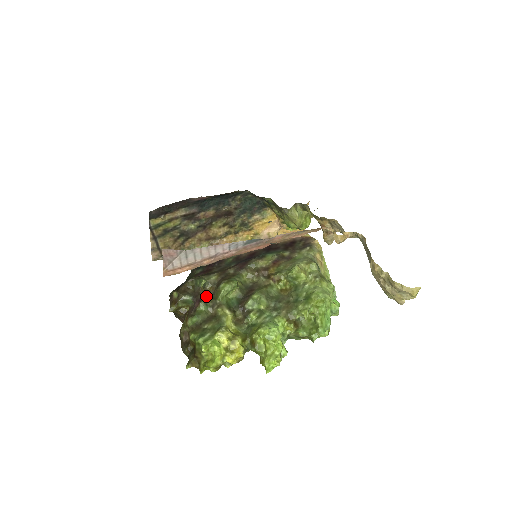
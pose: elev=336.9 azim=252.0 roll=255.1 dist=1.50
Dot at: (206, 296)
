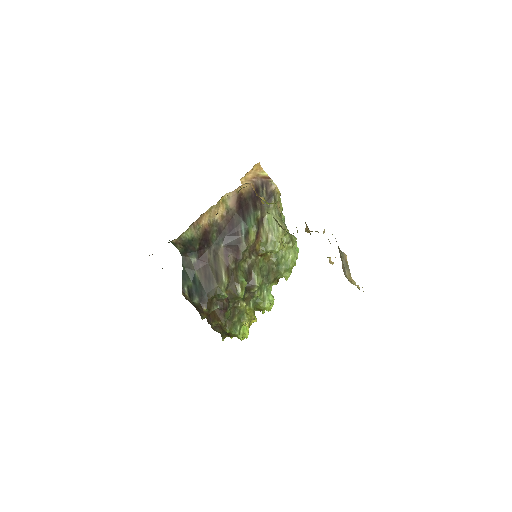
Dot at: (228, 302)
